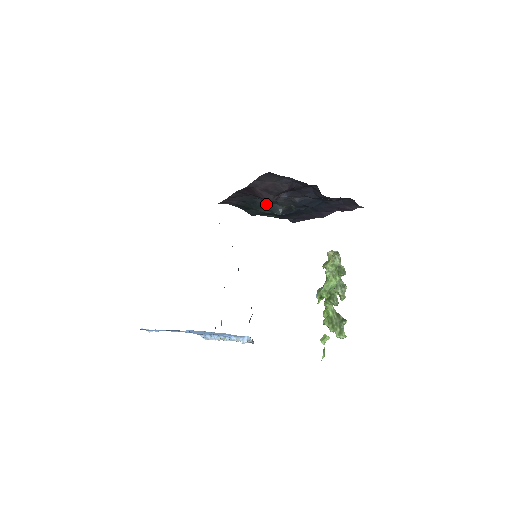
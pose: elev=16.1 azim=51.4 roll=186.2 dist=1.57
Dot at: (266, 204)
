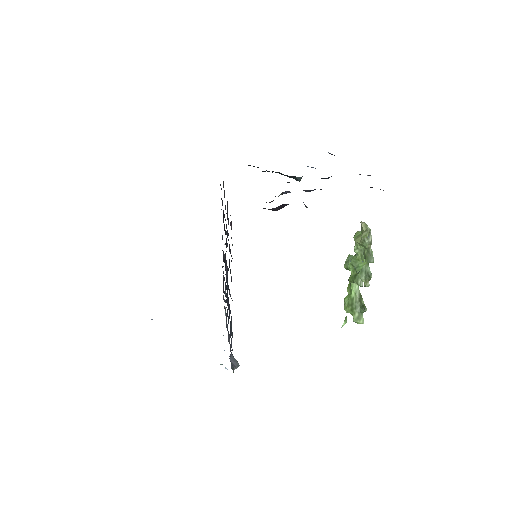
Dot at: occluded
